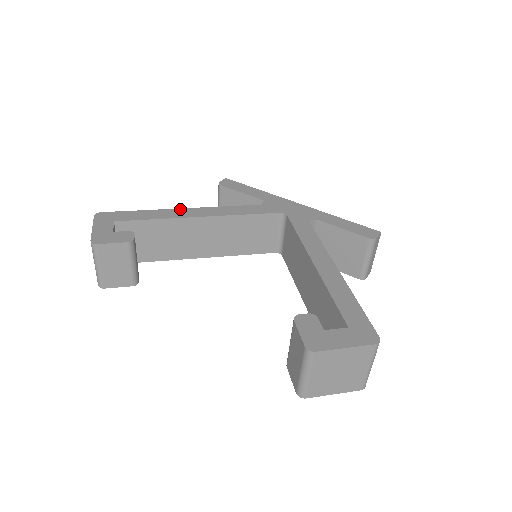
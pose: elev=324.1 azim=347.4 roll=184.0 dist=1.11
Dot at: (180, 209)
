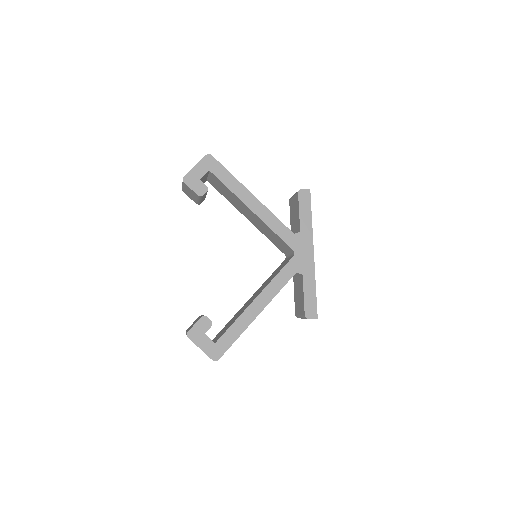
Dot at: (250, 193)
